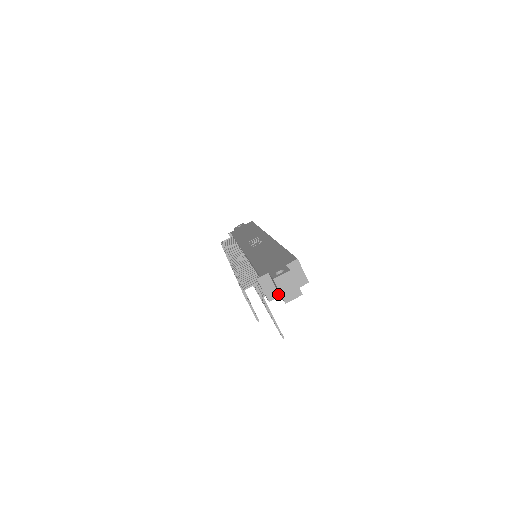
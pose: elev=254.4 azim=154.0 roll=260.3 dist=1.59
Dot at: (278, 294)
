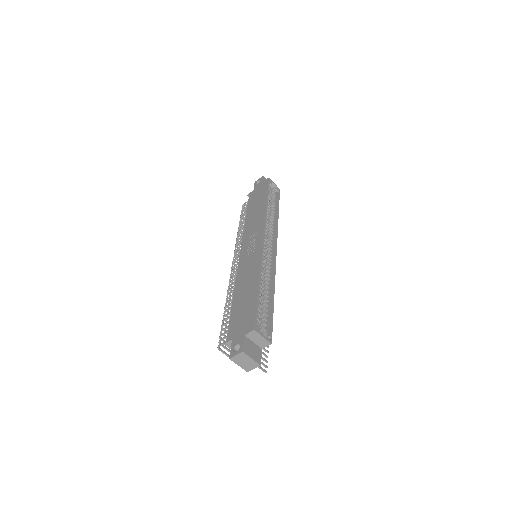
Dot at: occluded
